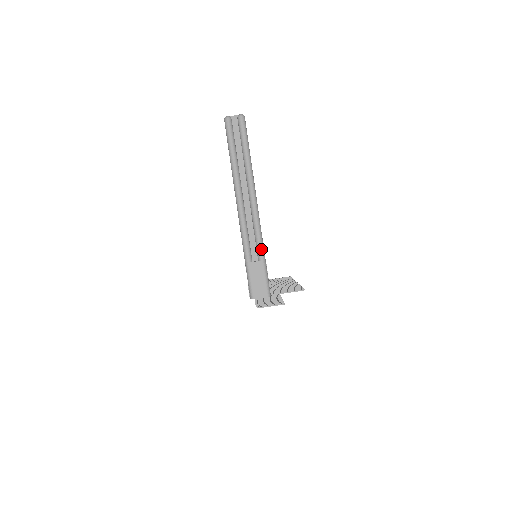
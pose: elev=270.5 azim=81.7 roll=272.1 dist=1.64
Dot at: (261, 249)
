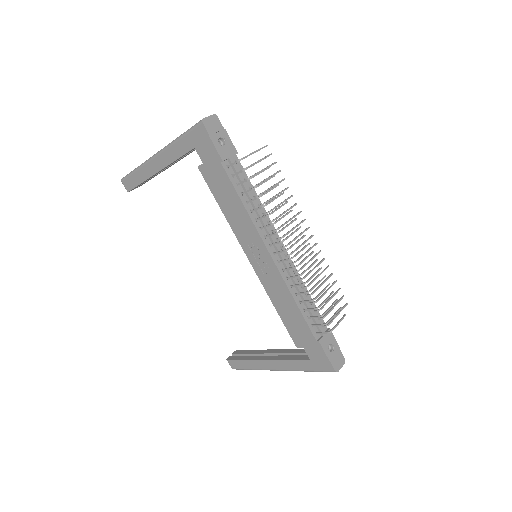
Dot at: occluded
